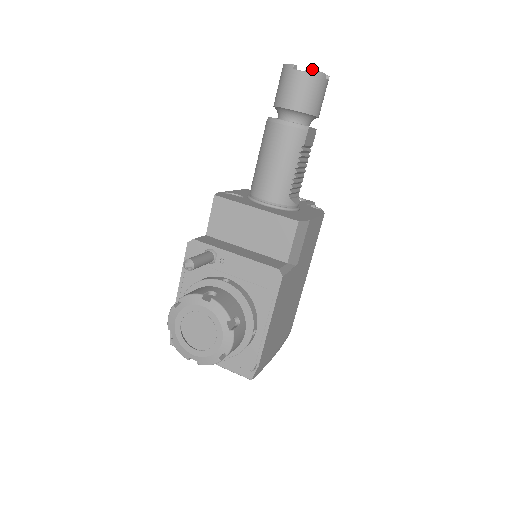
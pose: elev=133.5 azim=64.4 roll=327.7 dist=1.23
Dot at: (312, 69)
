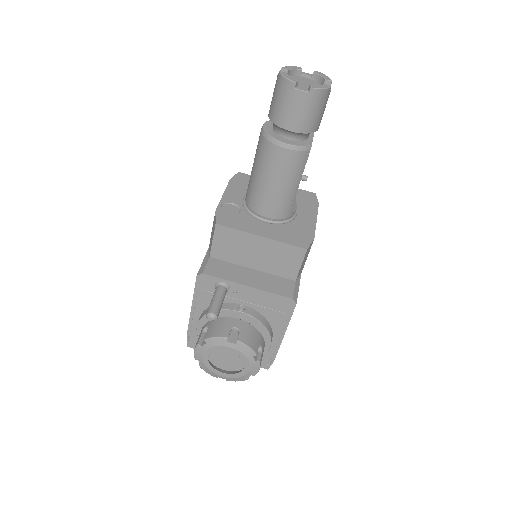
Dot at: (317, 88)
